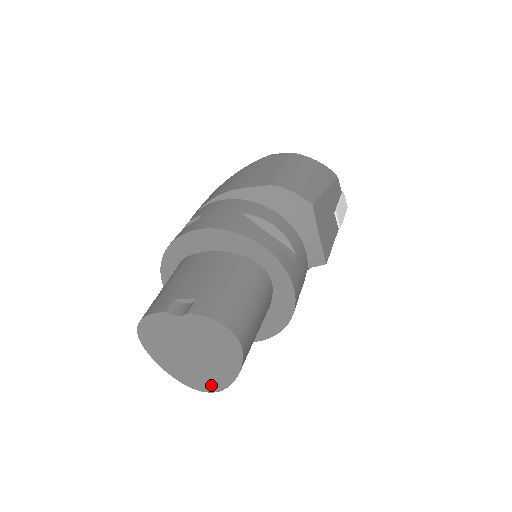
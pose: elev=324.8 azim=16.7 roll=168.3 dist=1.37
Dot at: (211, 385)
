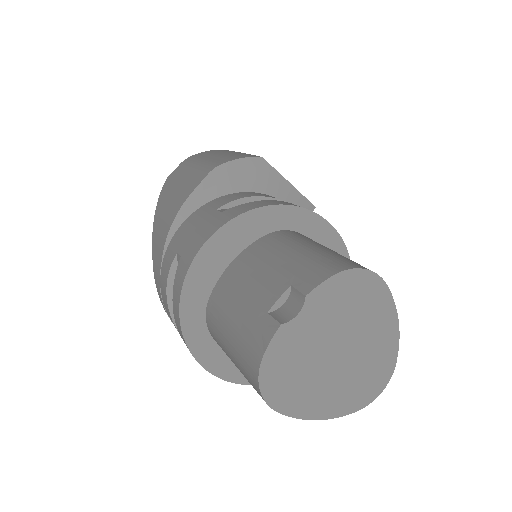
Dot at: (381, 376)
